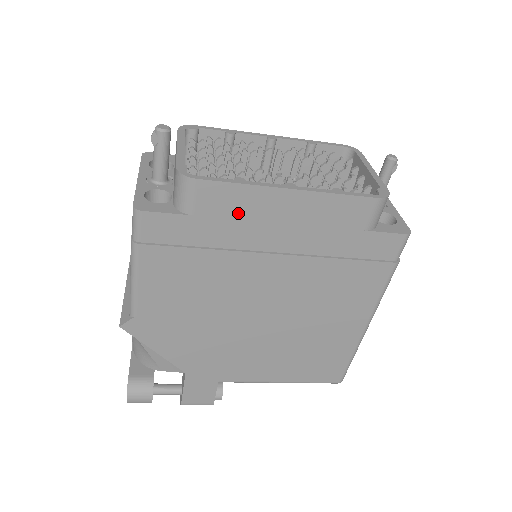
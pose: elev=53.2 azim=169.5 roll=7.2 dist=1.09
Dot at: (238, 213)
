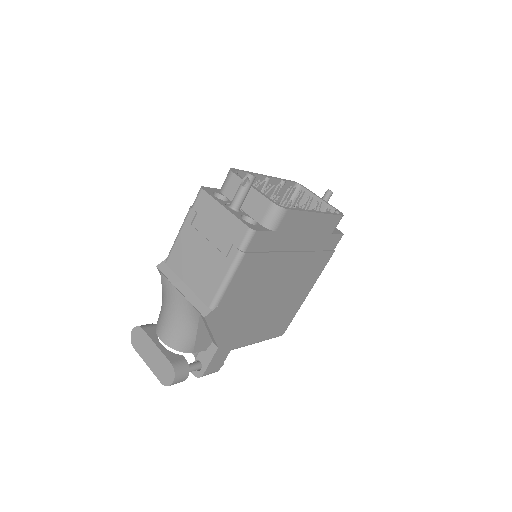
Dot at: (293, 228)
